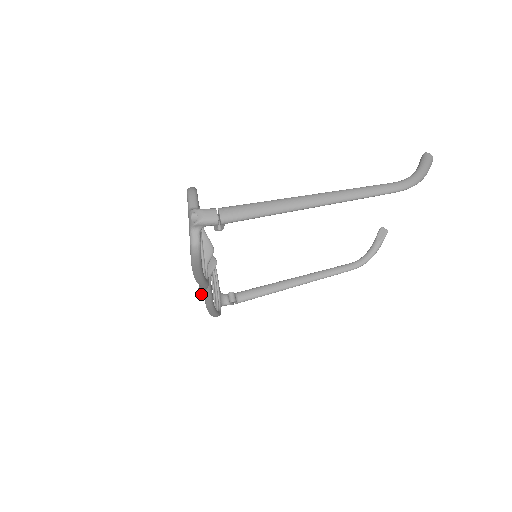
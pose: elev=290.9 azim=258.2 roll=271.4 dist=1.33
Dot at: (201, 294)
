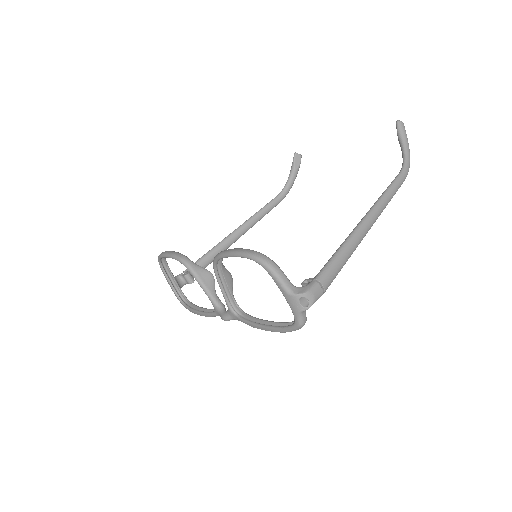
Dot at: (224, 320)
